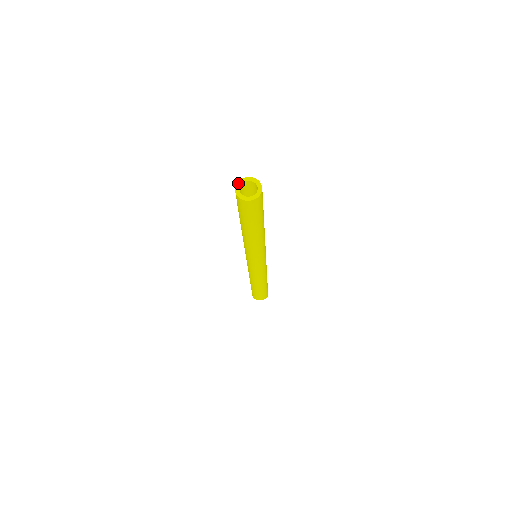
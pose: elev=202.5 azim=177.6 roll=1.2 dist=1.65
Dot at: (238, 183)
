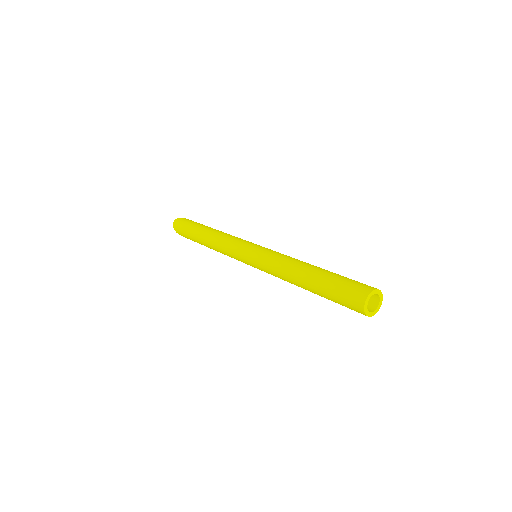
Dot at: (365, 311)
